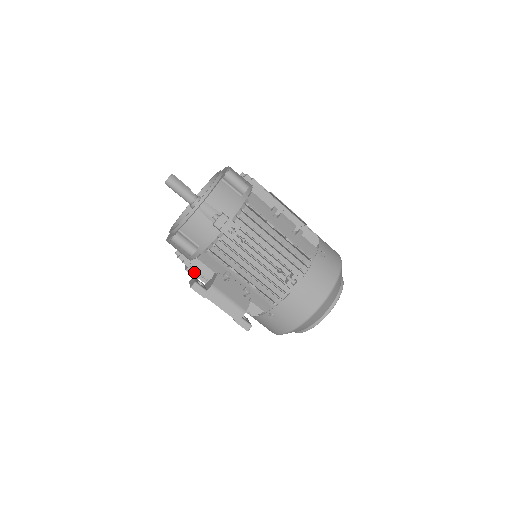
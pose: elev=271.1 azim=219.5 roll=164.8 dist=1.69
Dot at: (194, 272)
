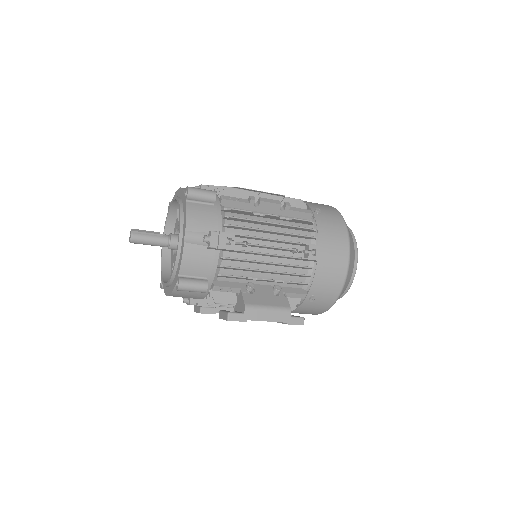
Dot at: (208, 310)
